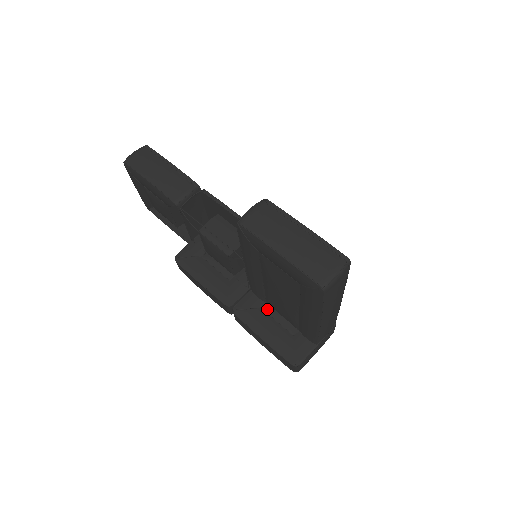
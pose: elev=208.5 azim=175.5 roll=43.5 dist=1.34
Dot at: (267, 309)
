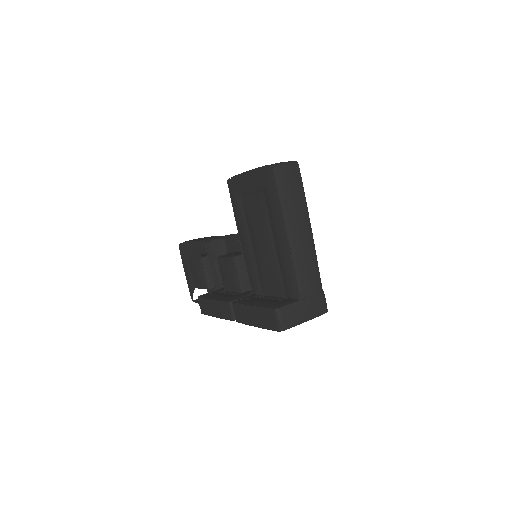
Dot at: (262, 297)
